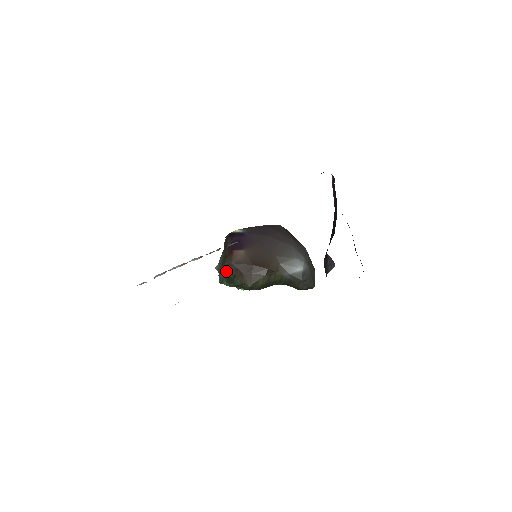
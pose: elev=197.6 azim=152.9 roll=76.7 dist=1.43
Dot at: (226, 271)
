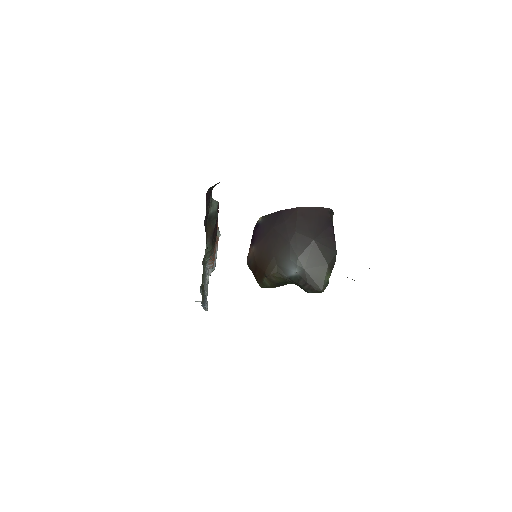
Dot at: occluded
